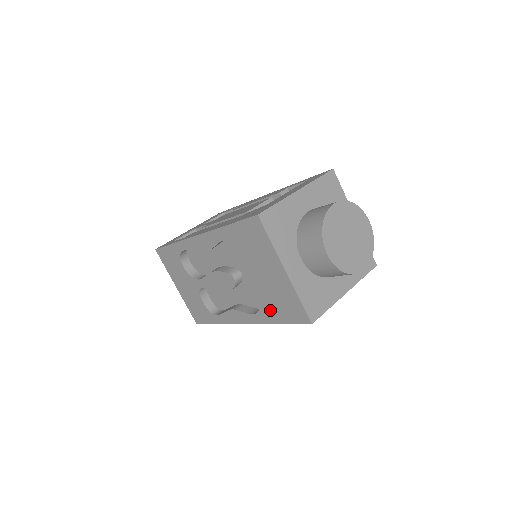
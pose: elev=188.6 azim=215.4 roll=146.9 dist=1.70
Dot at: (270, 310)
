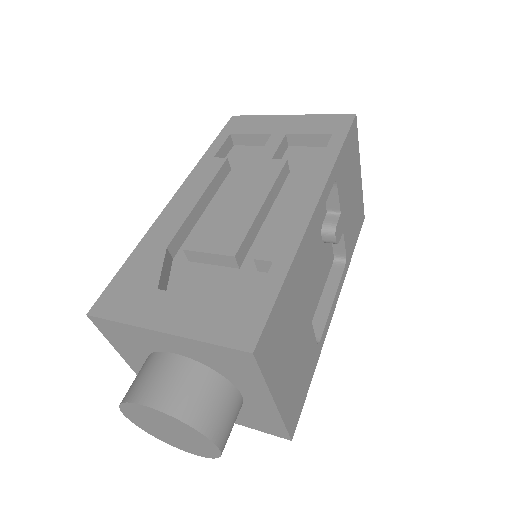
Dot at: occluded
